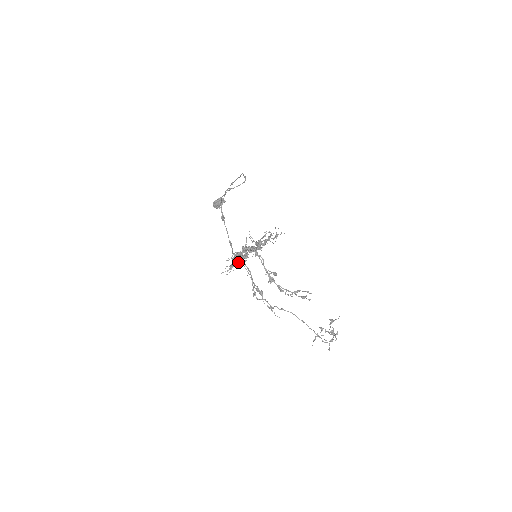
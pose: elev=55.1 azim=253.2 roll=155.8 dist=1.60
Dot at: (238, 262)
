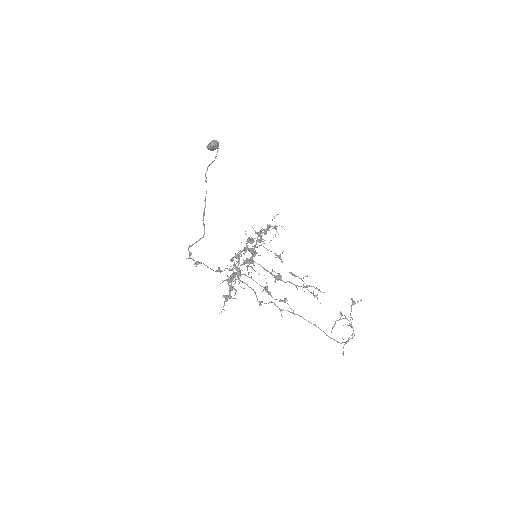
Dot at: occluded
